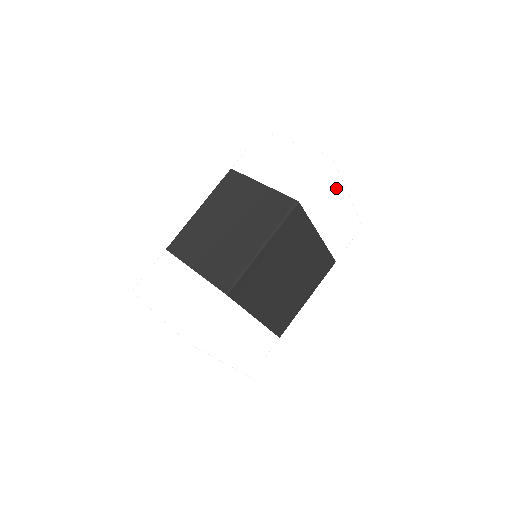
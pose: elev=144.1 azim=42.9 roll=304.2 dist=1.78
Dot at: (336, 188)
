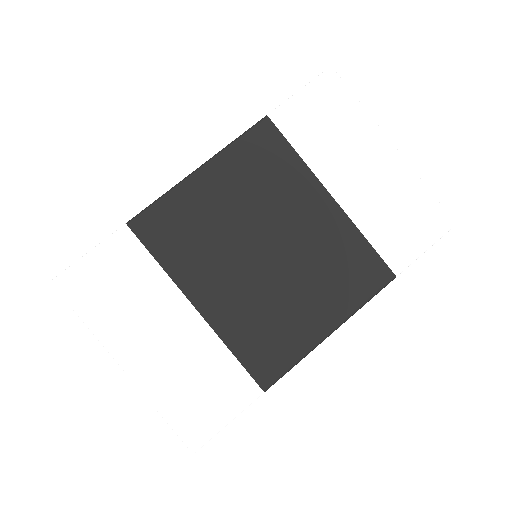
Dot at: (355, 121)
